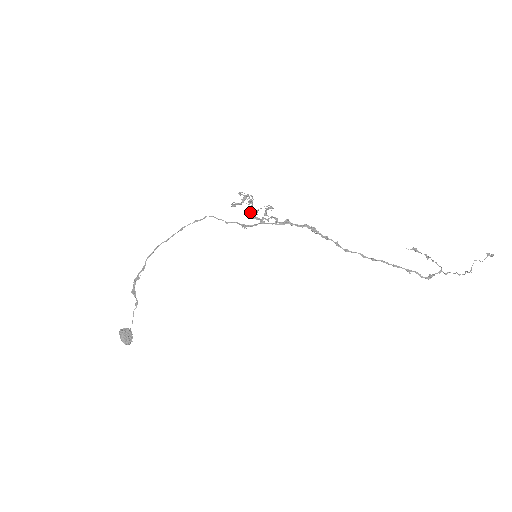
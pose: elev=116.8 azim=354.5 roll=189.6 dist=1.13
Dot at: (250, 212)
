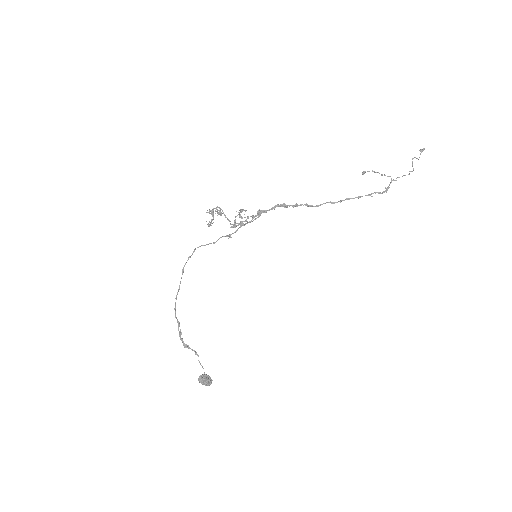
Dot at: occluded
